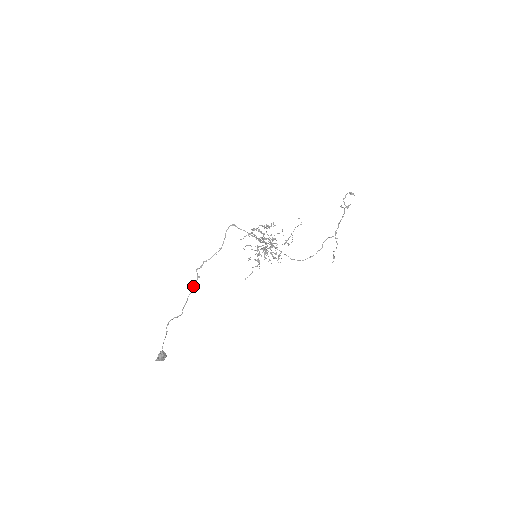
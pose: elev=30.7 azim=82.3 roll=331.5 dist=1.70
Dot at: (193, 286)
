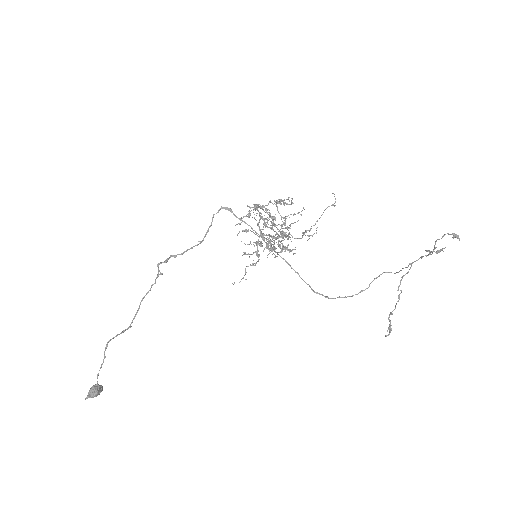
Dot at: occluded
